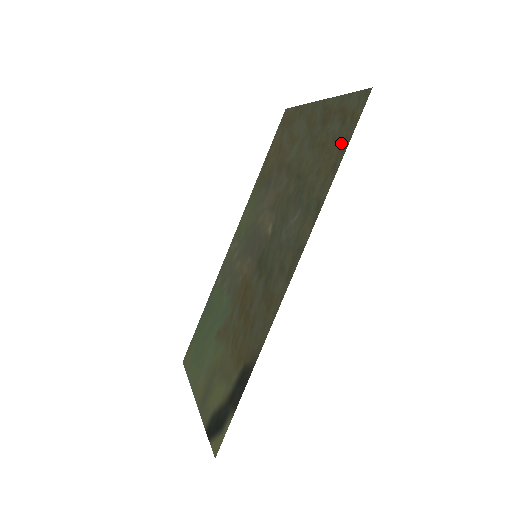
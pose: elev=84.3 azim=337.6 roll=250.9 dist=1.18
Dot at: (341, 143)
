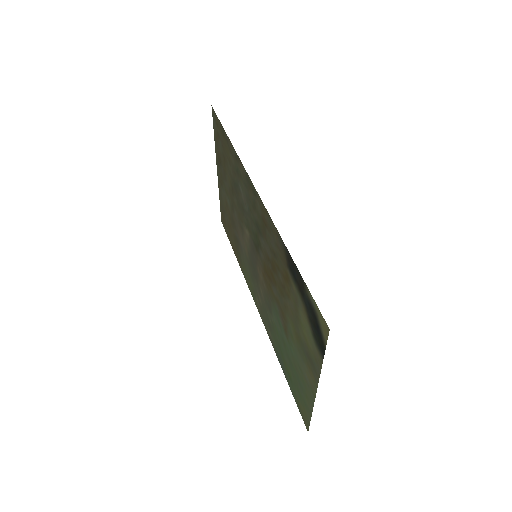
Dot at: (222, 135)
